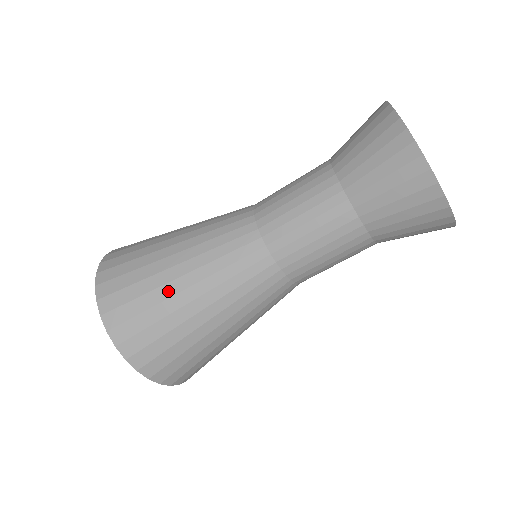
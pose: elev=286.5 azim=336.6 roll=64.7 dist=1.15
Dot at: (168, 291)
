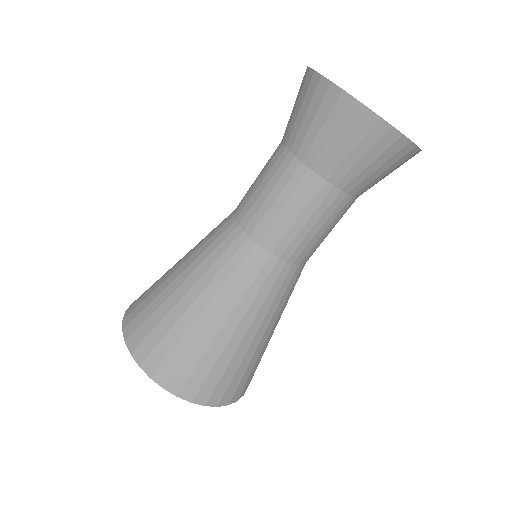
Dot at: (168, 292)
